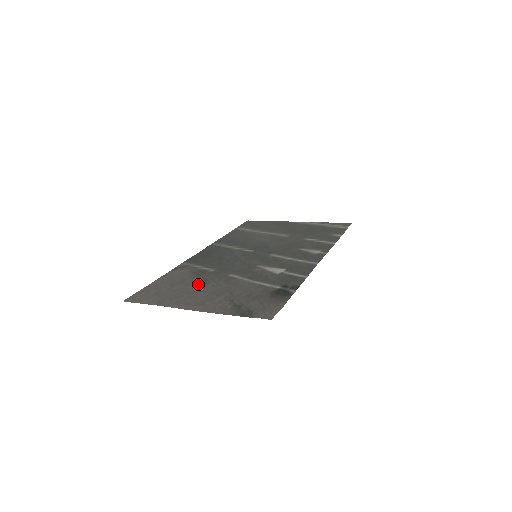
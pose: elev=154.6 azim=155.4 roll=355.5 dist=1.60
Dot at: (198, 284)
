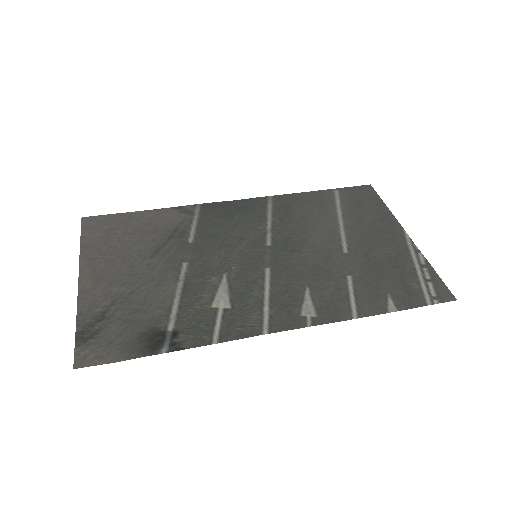
Dot at: (145, 250)
